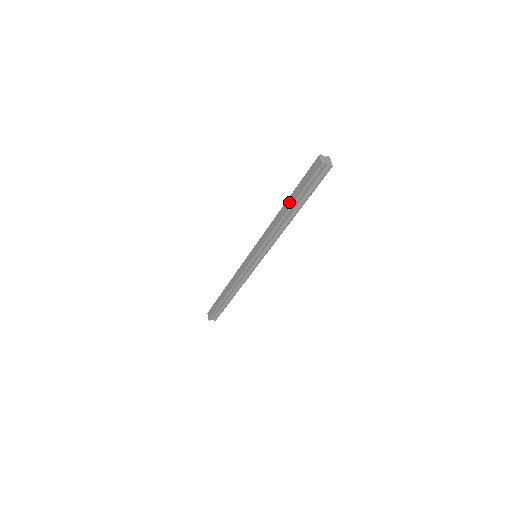
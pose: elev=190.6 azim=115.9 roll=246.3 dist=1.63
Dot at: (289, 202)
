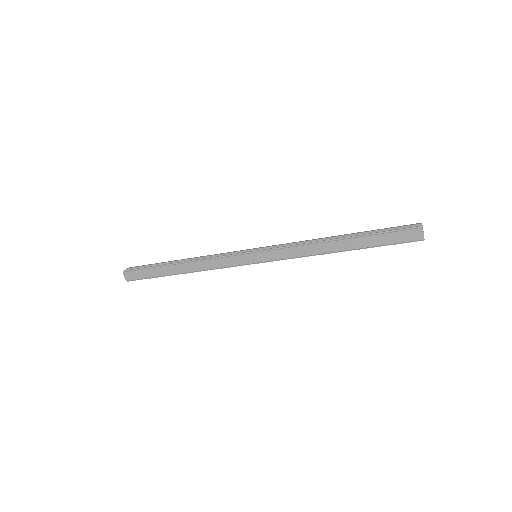
Dot at: (352, 244)
